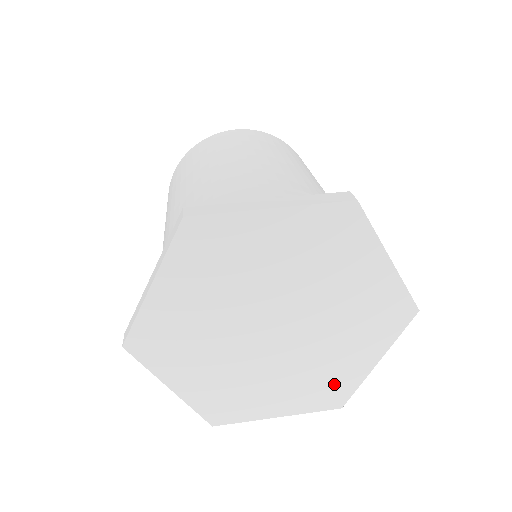
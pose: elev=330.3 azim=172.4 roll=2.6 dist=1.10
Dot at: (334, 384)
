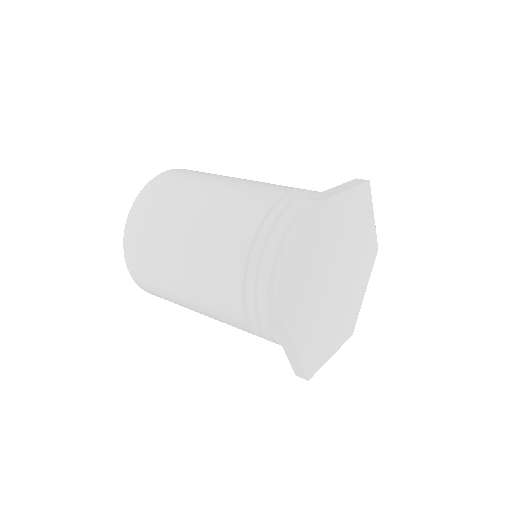
Dot at: (352, 316)
